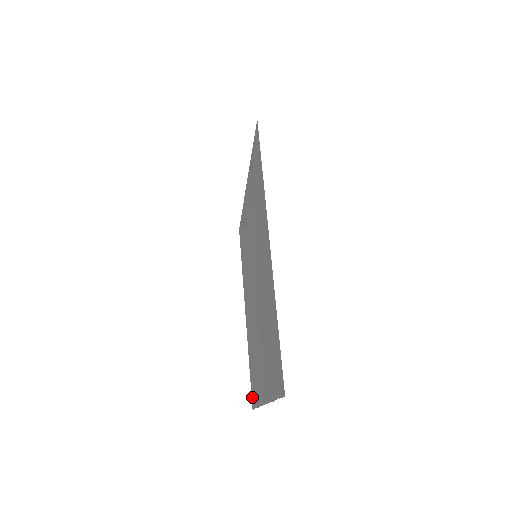
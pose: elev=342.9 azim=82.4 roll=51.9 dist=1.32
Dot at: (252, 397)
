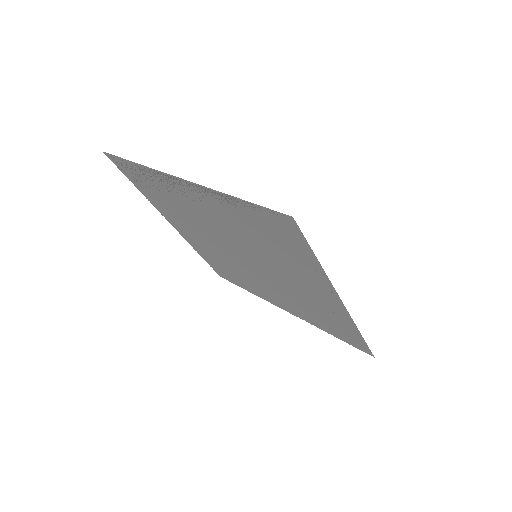
Dot at: (220, 274)
